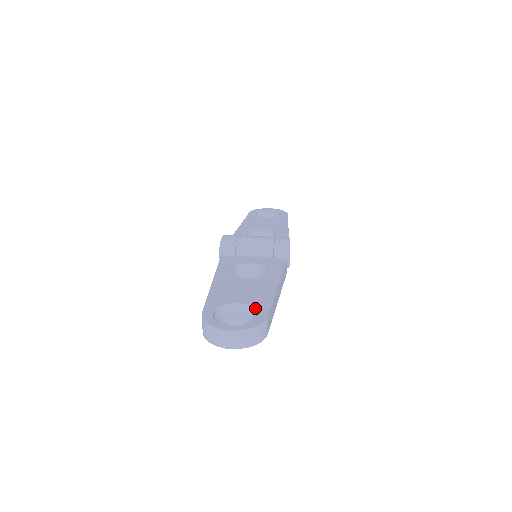
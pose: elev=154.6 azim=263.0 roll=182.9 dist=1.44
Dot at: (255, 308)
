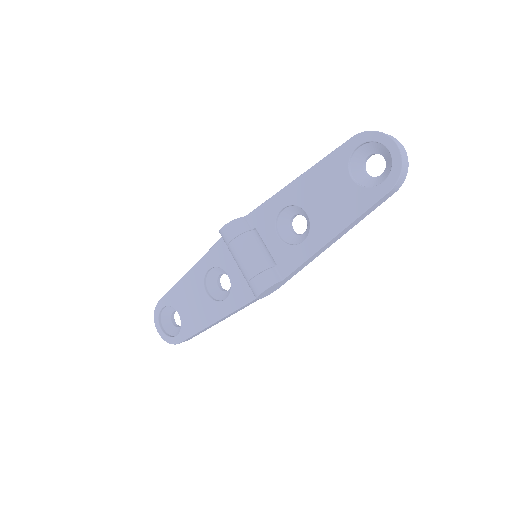
Dot at: (181, 329)
